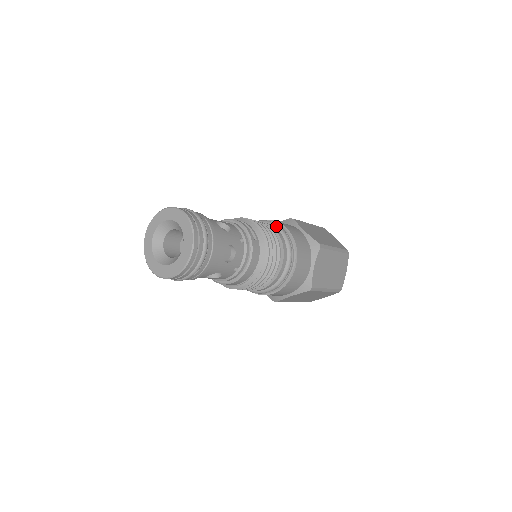
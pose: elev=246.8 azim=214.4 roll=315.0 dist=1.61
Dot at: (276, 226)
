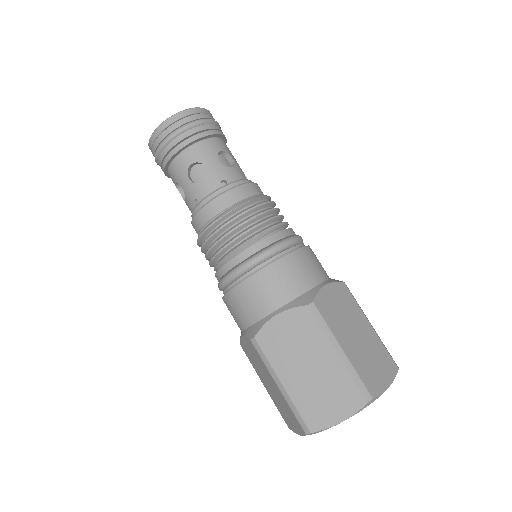
Dot at: occluded
